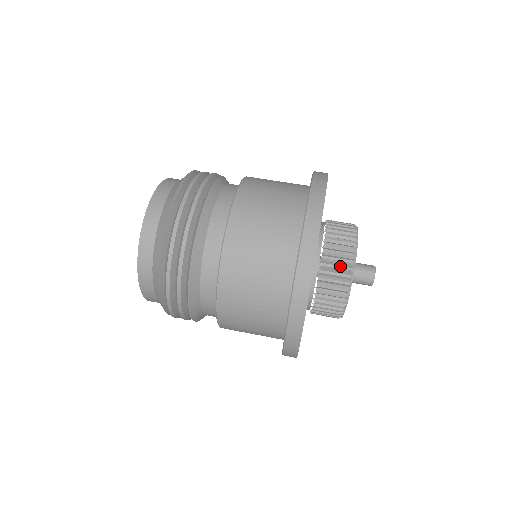
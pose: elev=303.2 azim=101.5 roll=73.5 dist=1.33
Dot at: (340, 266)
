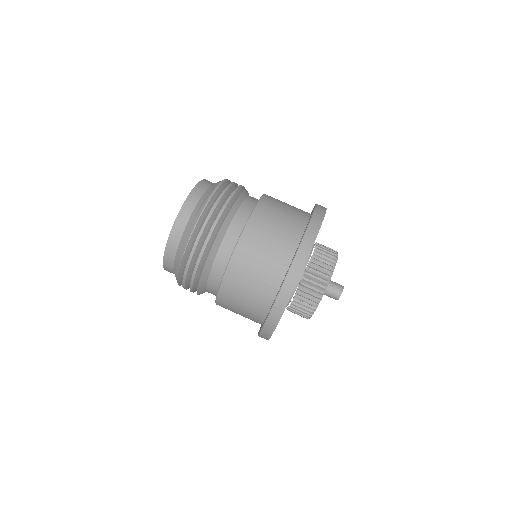
Dot at: (304, 309)
